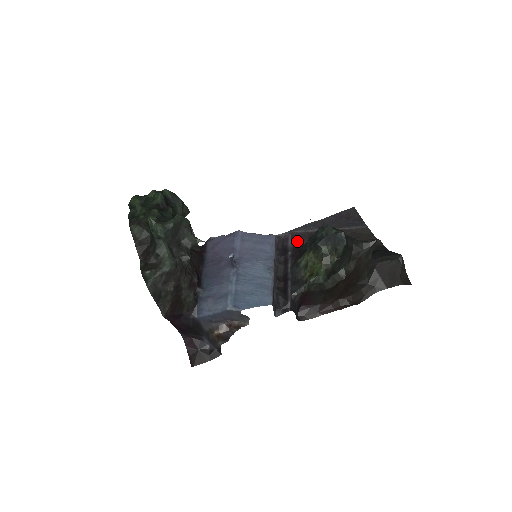
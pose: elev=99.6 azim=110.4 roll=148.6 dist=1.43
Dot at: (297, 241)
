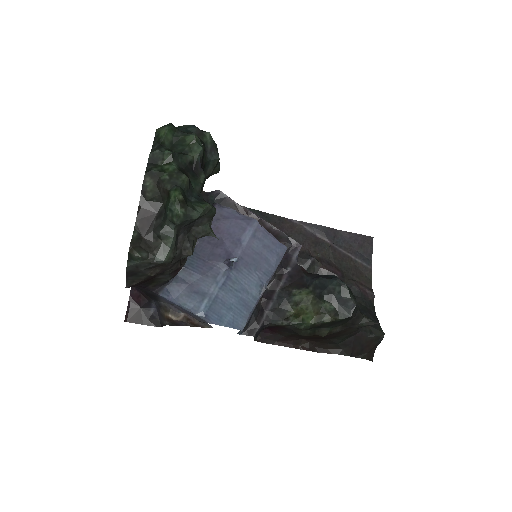
Dot at: (300, 240)
